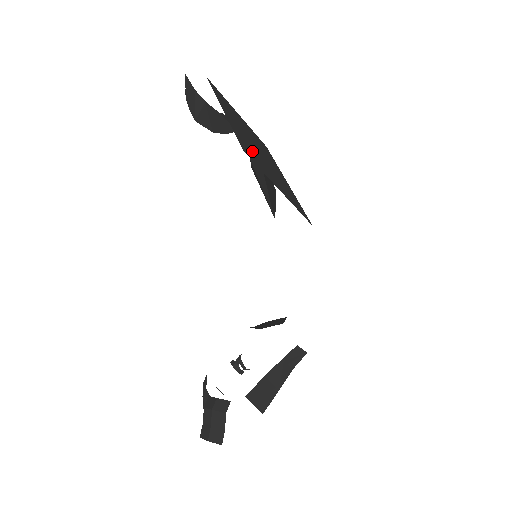
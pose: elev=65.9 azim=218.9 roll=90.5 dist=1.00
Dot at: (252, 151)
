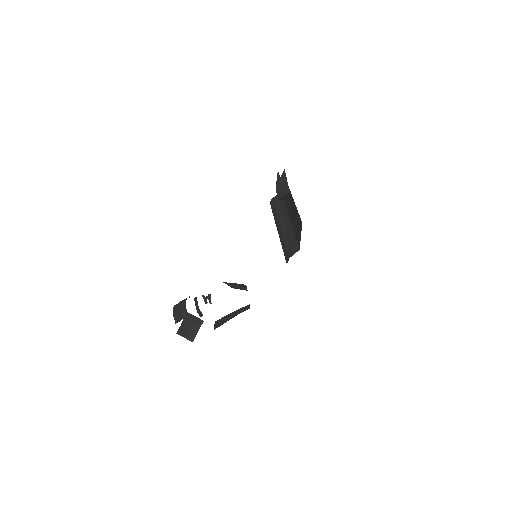
Dot at: occluded
